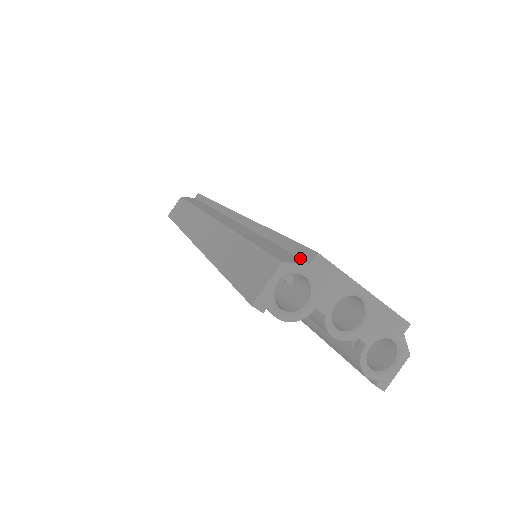
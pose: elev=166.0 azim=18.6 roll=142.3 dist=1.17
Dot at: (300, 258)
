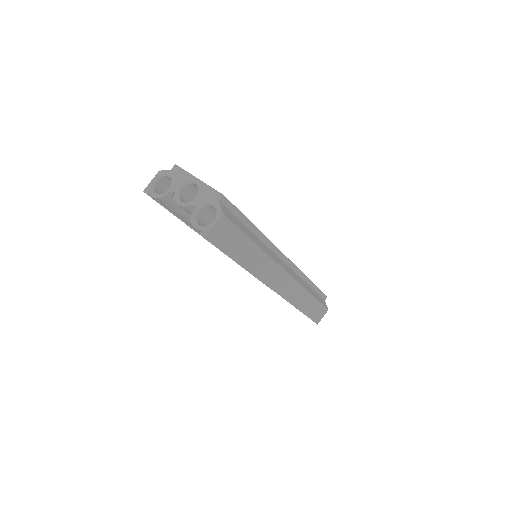
Dot at: occluded
